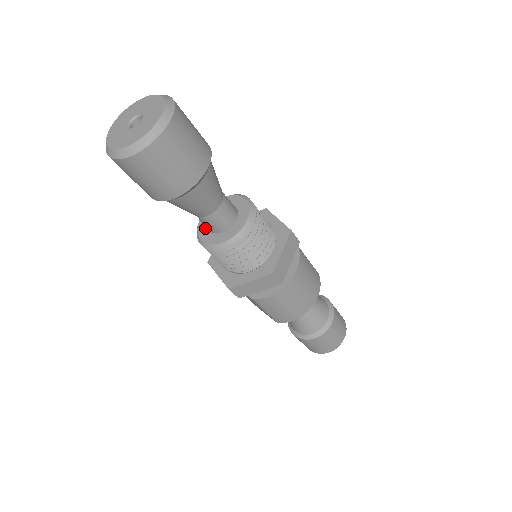
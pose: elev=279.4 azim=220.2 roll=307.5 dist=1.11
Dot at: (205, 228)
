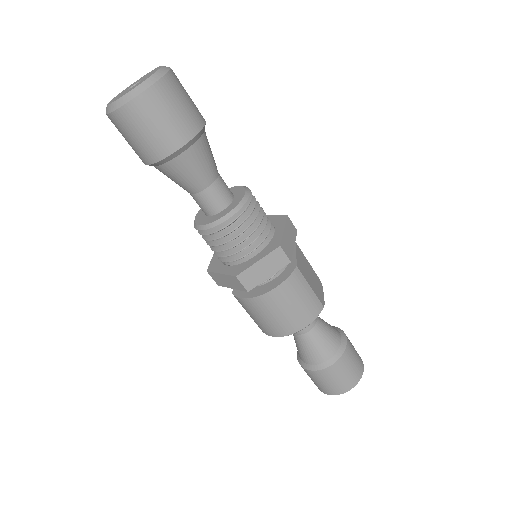
Dot at: occluded
